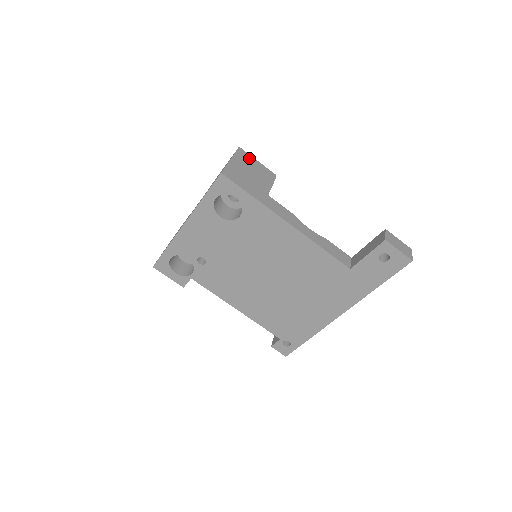
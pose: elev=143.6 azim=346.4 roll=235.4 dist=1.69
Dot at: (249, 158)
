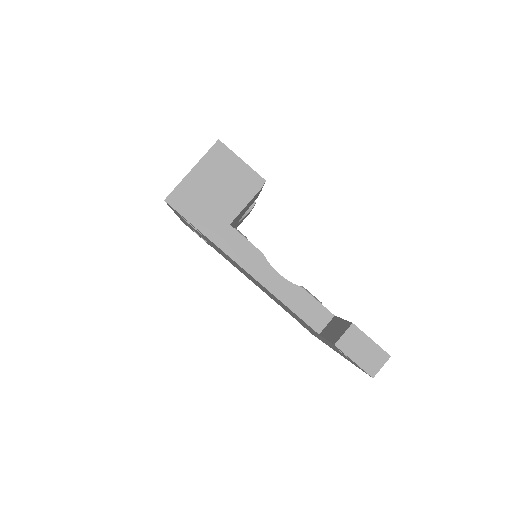
Dot at: (227, 158)
